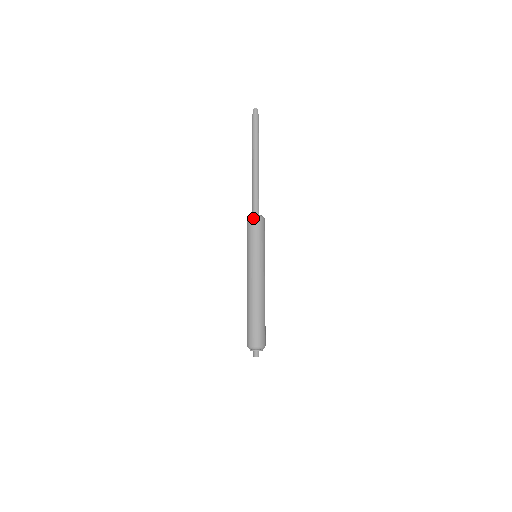
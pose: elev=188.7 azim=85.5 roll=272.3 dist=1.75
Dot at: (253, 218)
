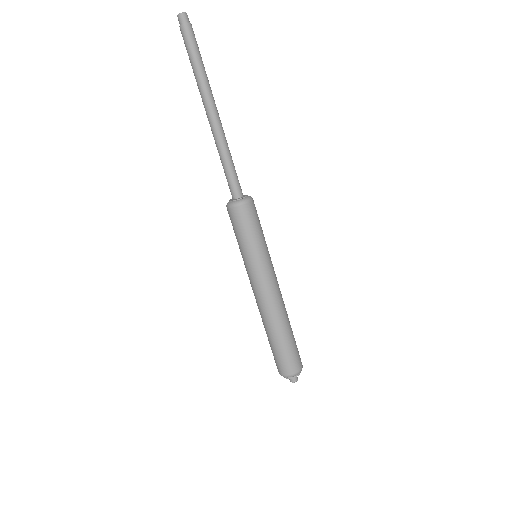
Dot at: (233, 208)
